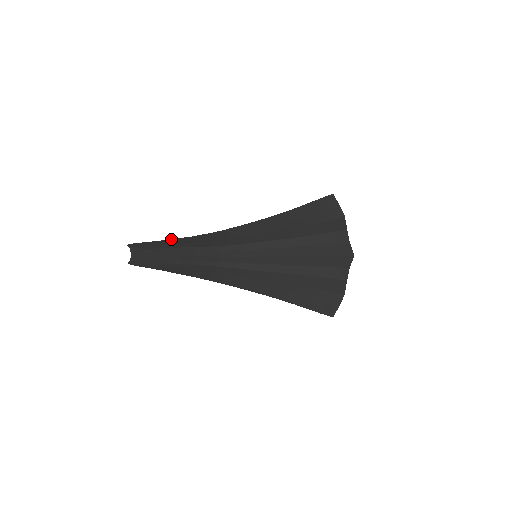
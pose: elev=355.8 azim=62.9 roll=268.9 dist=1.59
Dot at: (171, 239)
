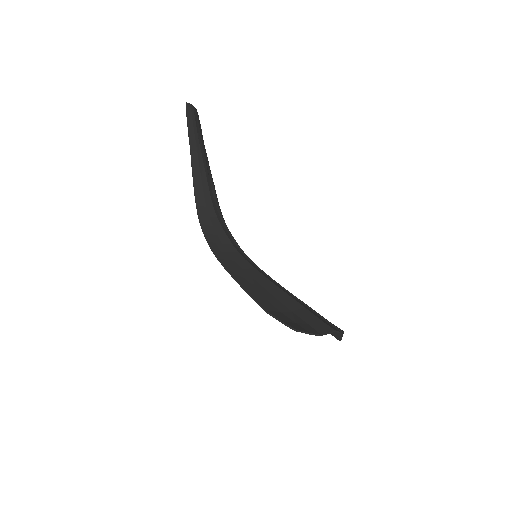
Dot at: (192, 174)
